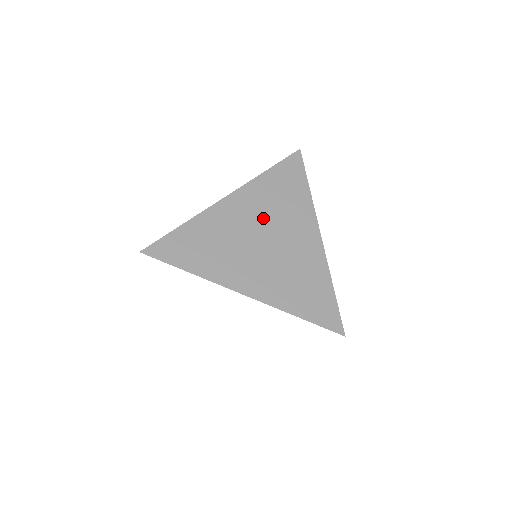
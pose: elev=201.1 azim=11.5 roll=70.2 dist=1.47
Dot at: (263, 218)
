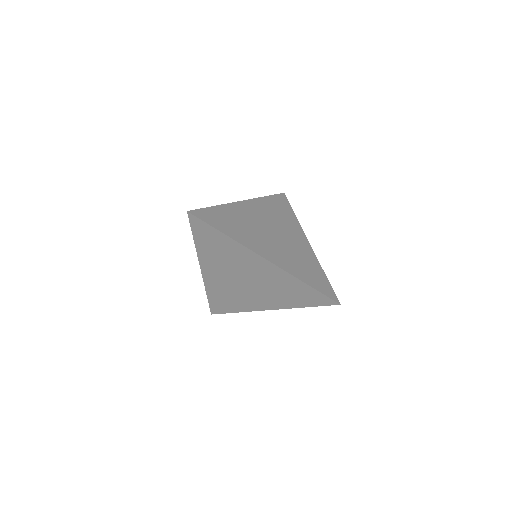
Dot at: (269, 220)
